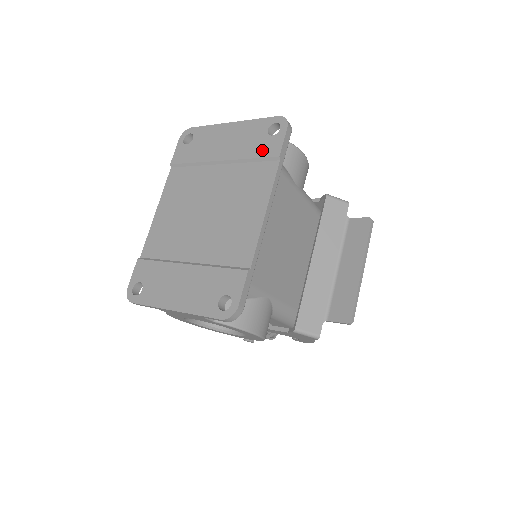
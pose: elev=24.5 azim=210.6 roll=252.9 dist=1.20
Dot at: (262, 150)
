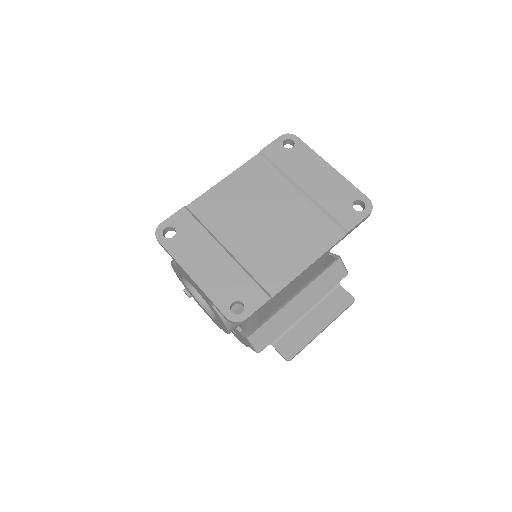
Dot at: (340, 213)
